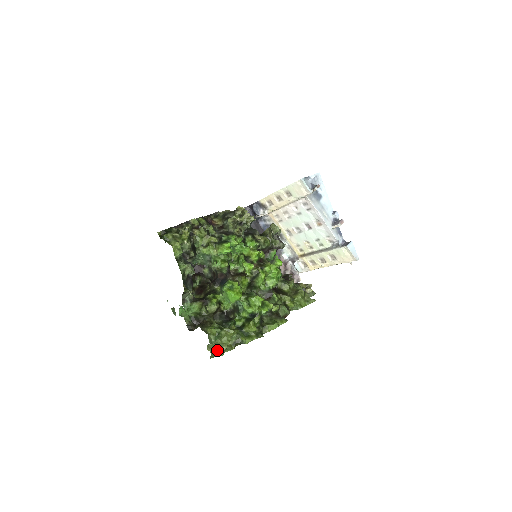
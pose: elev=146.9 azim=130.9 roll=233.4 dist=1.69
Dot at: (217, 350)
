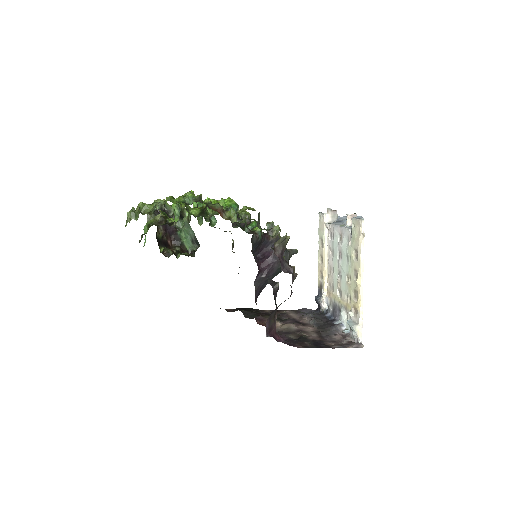
Dot at: occluded
